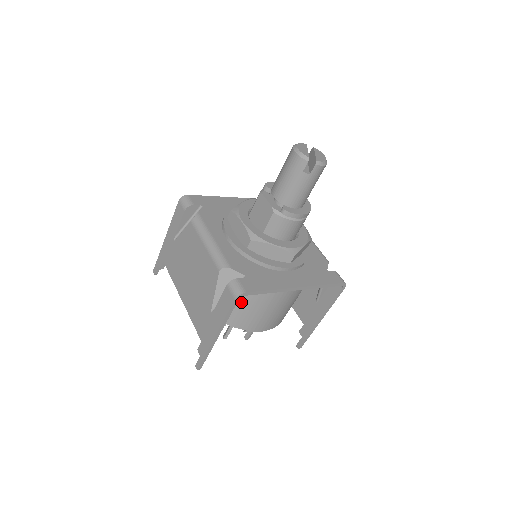
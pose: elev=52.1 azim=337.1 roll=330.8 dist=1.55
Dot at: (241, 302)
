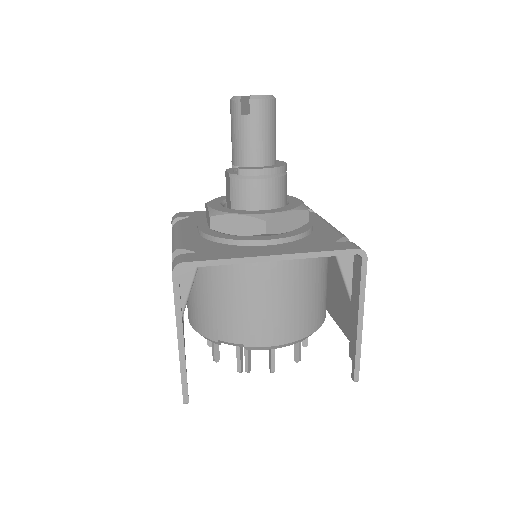
Dot at: (219, 300)
